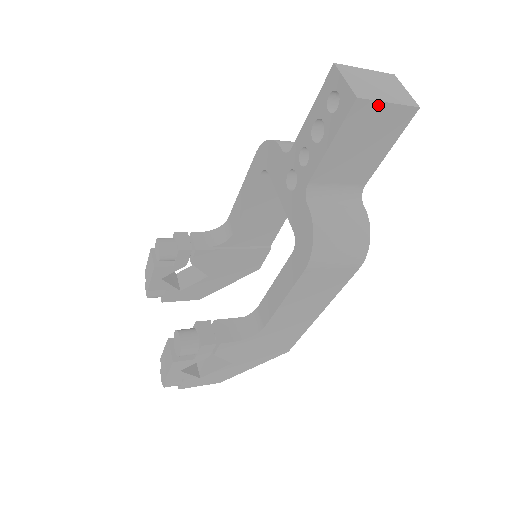
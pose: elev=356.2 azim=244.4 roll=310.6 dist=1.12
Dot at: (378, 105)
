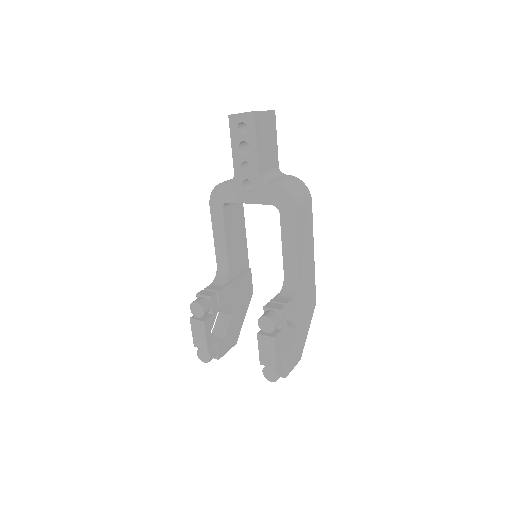
Dot at: (262, 115)
